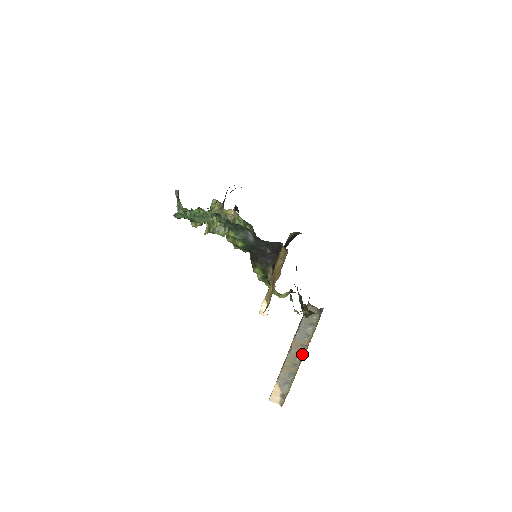
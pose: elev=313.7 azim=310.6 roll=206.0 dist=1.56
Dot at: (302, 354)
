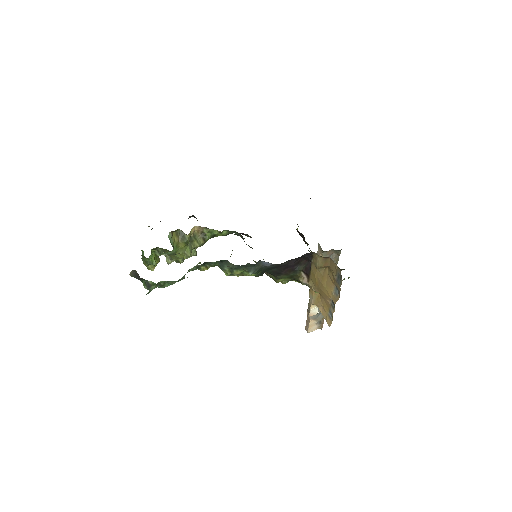
Dot at: occluded
